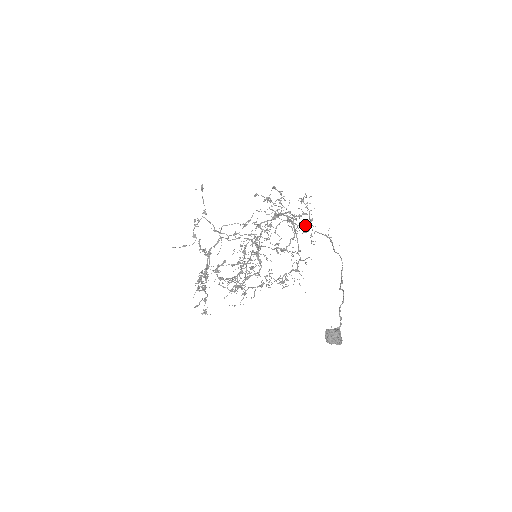
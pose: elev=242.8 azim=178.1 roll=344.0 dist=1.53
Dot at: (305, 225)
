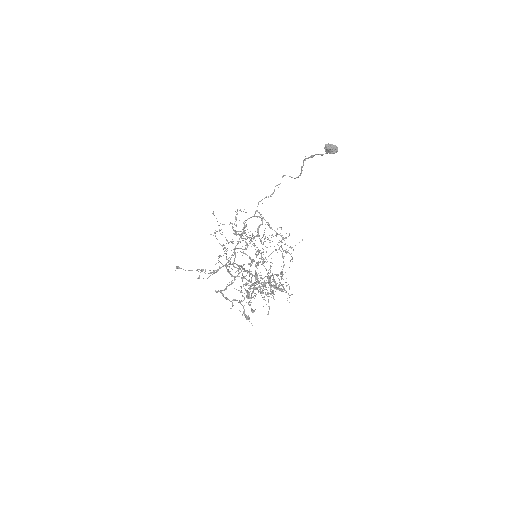
Dot at: (253, 239)
